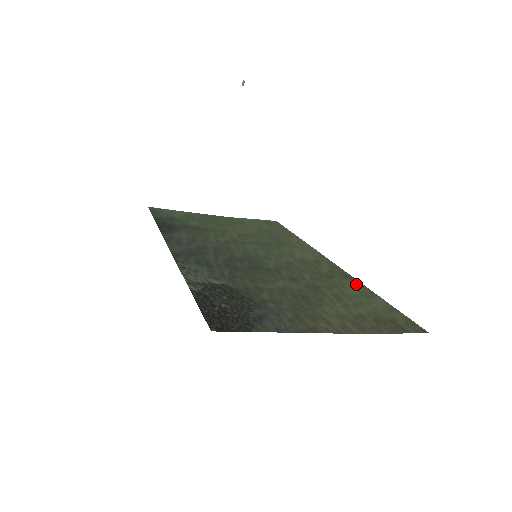
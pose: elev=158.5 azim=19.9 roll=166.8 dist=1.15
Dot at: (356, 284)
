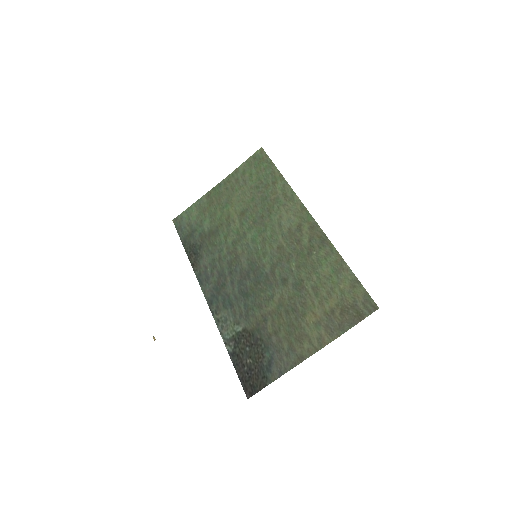
Dot at: (329, 252)
